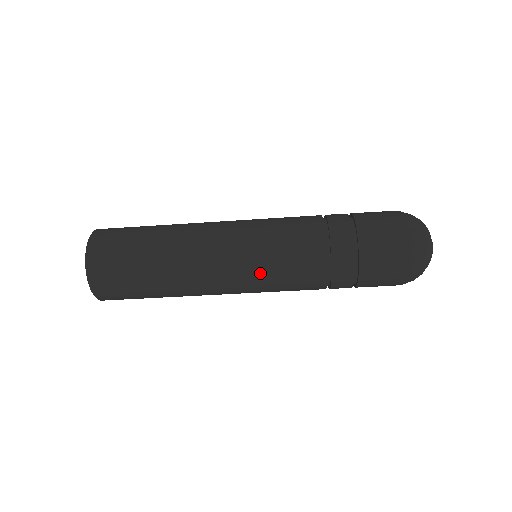
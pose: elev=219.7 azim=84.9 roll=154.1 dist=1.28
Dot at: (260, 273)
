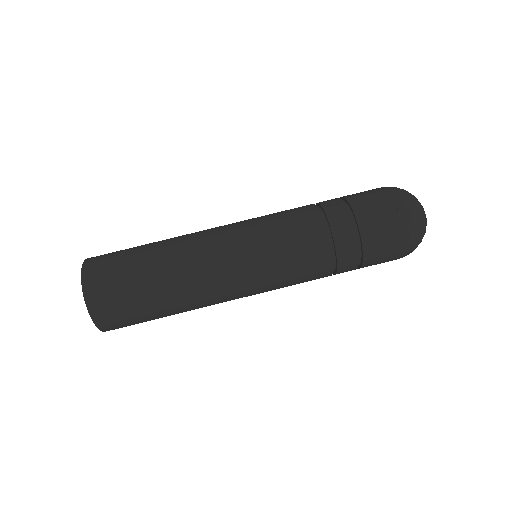
Dot at: (262, 251)
